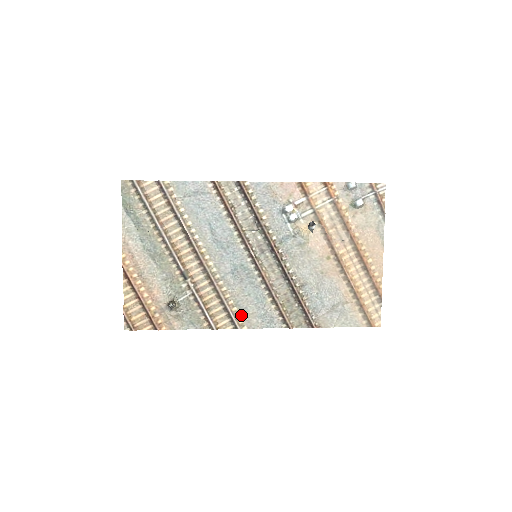
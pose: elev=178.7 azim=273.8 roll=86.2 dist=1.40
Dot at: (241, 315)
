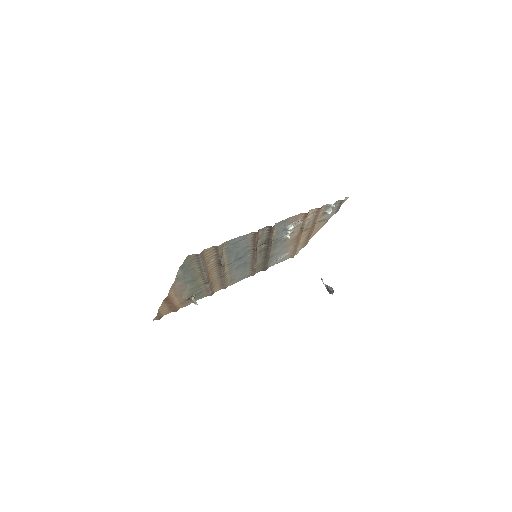
Dot at: (230, 282)
